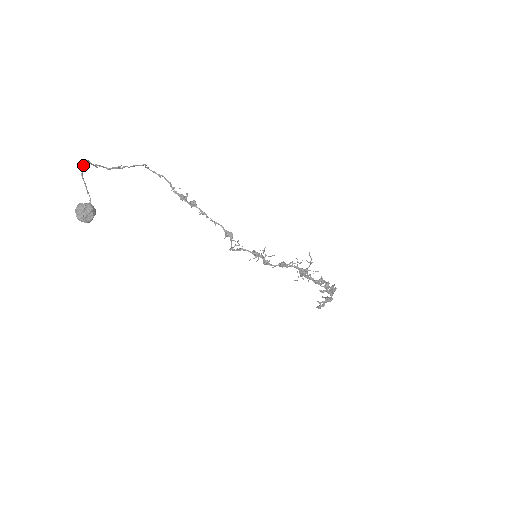
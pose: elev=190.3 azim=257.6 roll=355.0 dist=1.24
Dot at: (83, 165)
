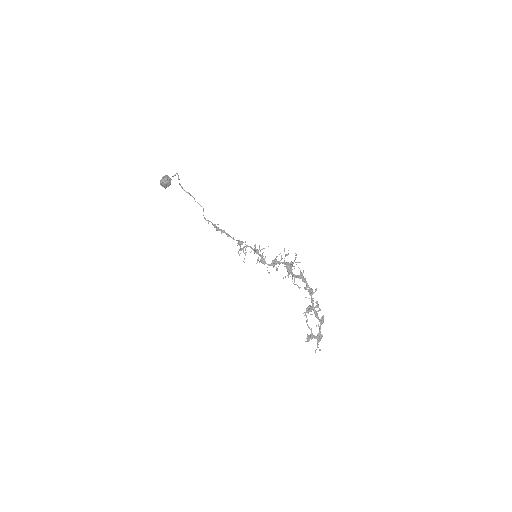
Dot at: (175, 175)
